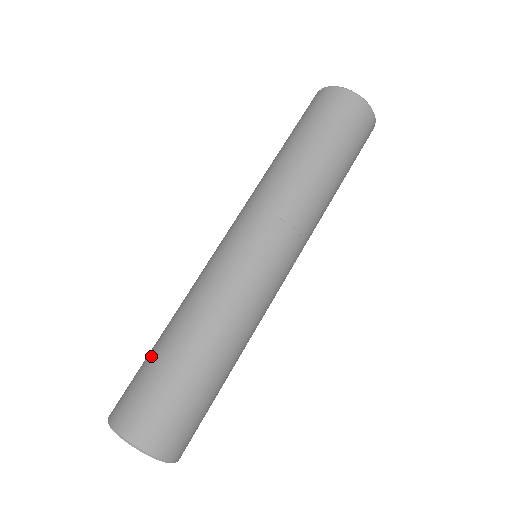
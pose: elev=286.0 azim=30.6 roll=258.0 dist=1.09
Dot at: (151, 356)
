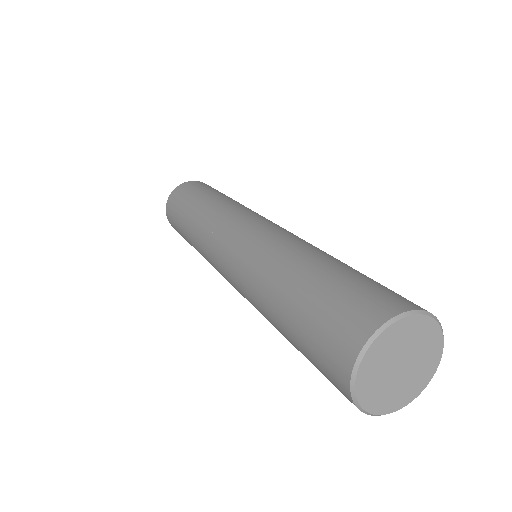
Dot at: (295, 315)
